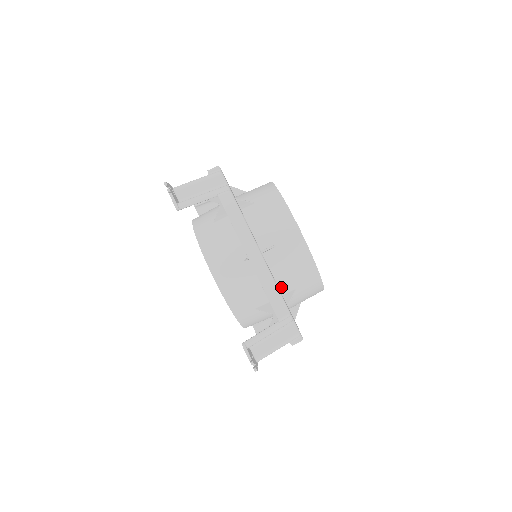
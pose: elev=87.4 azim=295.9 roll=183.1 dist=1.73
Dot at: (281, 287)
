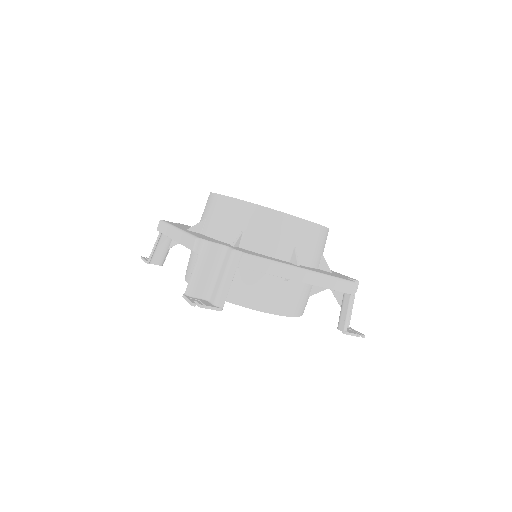
Dot at: (316, 266)
